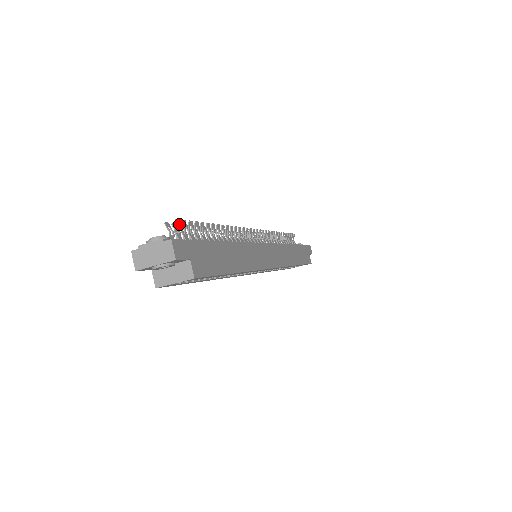
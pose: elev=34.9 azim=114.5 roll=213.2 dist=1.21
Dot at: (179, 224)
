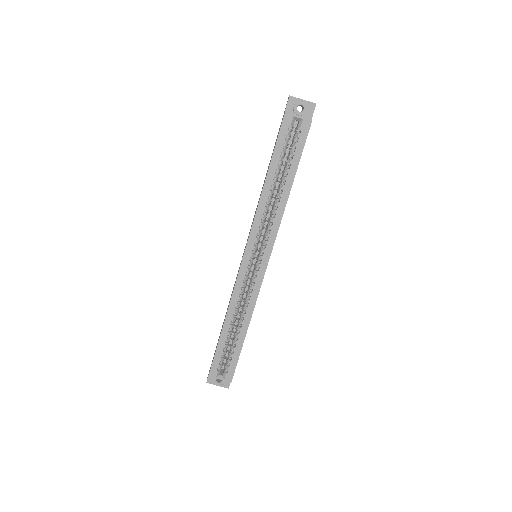
Dot at: occluded
